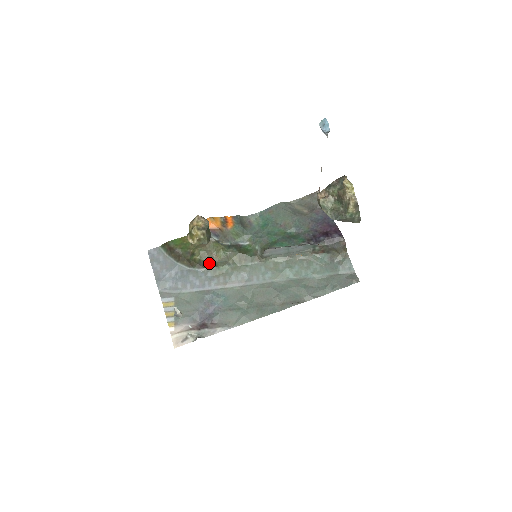
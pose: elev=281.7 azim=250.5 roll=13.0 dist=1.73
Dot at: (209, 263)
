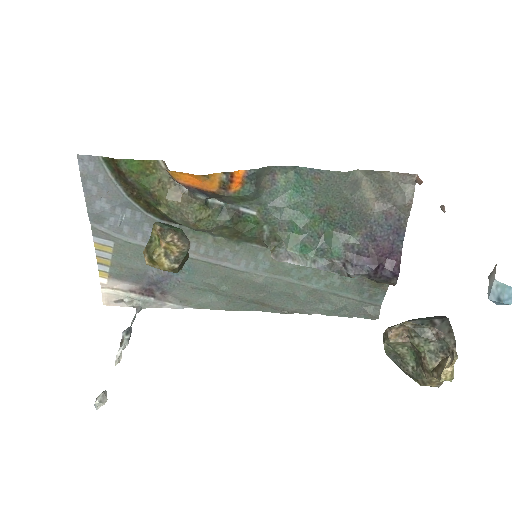
Dot at: (180, 223)
